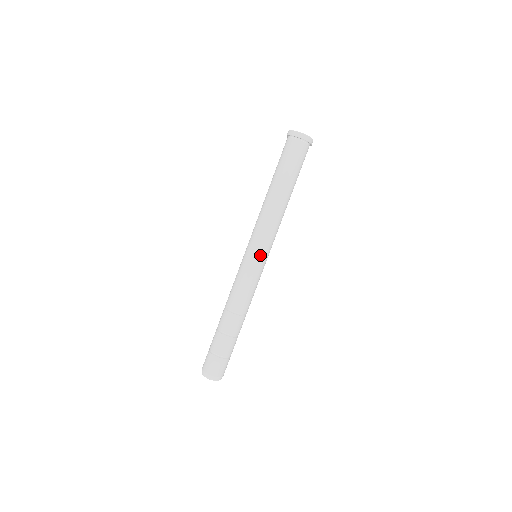
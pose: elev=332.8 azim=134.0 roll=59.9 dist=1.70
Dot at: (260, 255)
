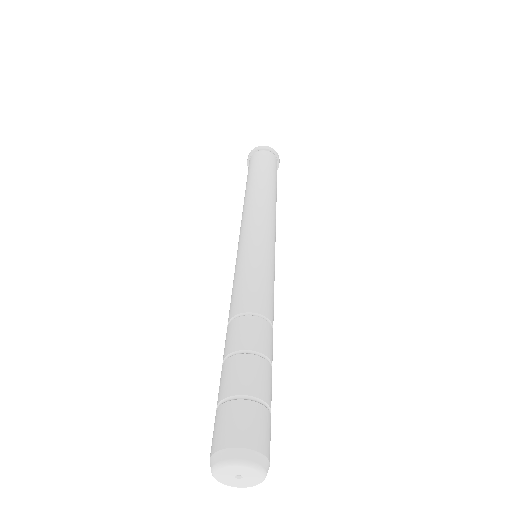
Dot at: (270, 243)
